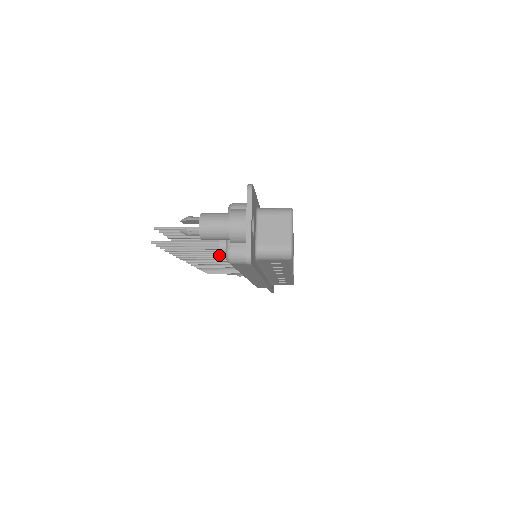
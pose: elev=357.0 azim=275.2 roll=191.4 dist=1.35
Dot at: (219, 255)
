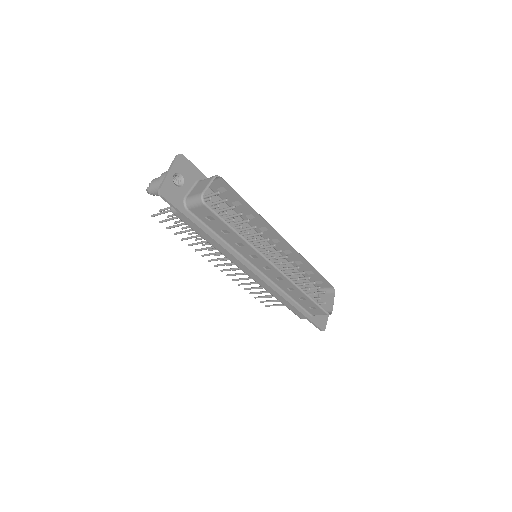
Dot at: occluded
